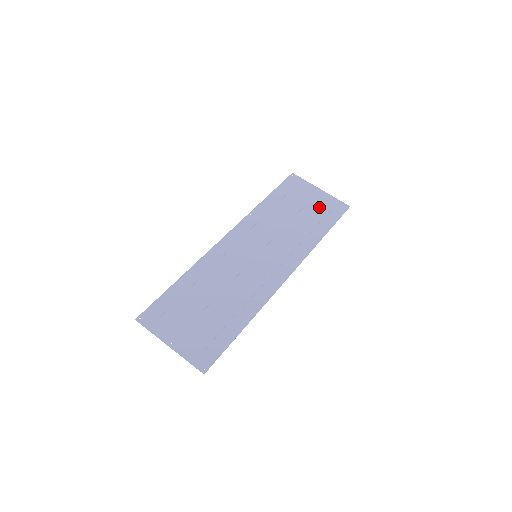
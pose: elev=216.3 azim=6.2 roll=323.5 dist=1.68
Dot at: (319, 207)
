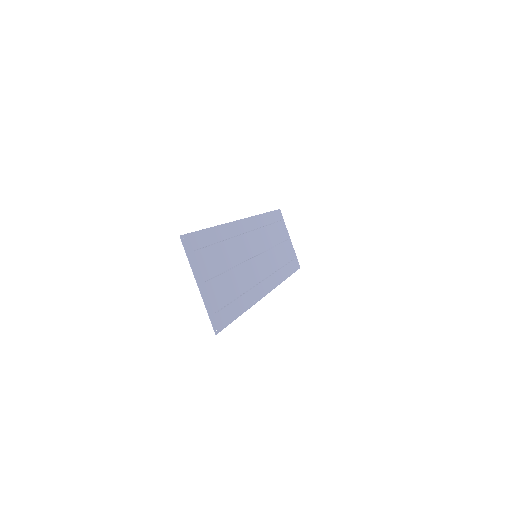
Dot at: (288, 252)
